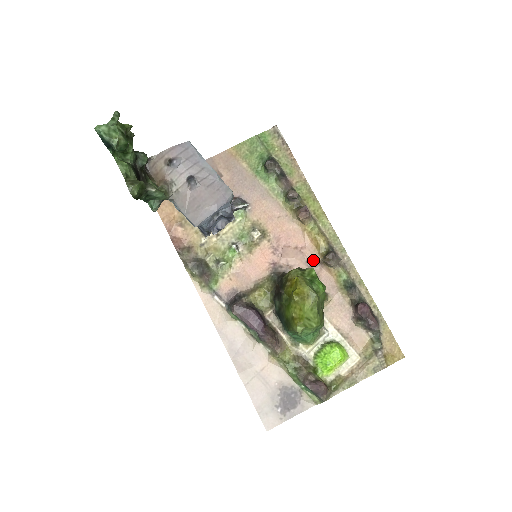
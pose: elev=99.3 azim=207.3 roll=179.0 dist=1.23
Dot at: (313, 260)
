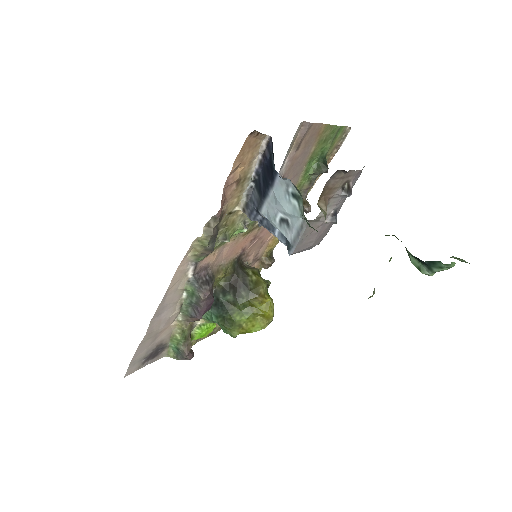
Dot at: (259, 256)
